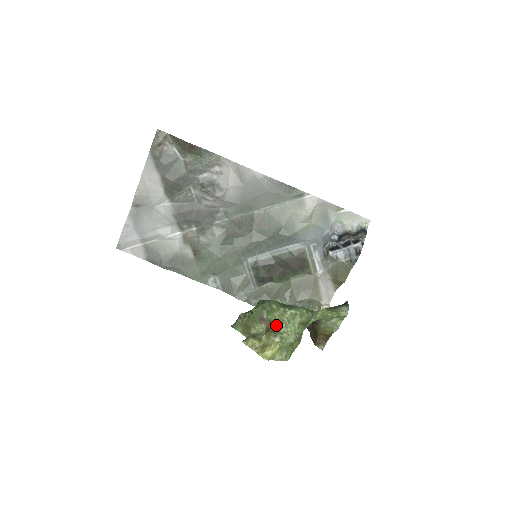
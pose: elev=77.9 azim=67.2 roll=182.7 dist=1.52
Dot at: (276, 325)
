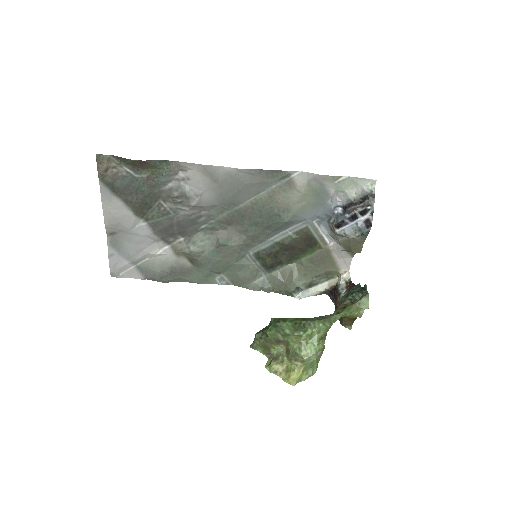
Dot at: (294, 347)
